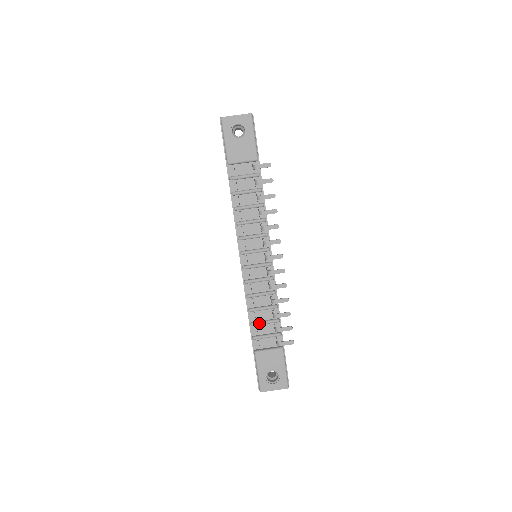
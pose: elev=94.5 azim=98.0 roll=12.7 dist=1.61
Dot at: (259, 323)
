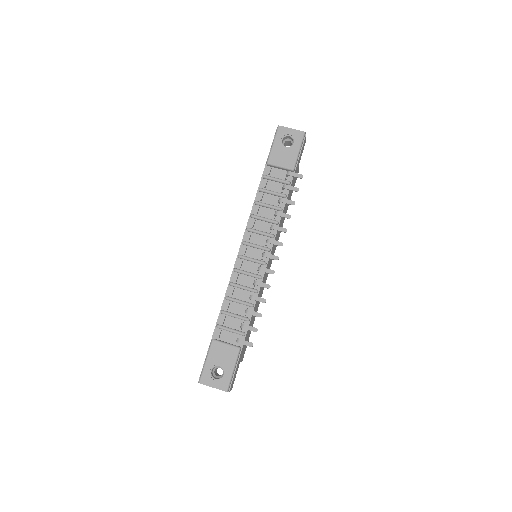
Dot at: (229, 313)
